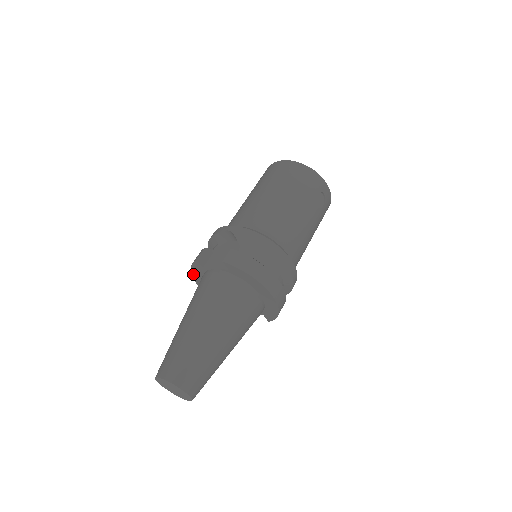
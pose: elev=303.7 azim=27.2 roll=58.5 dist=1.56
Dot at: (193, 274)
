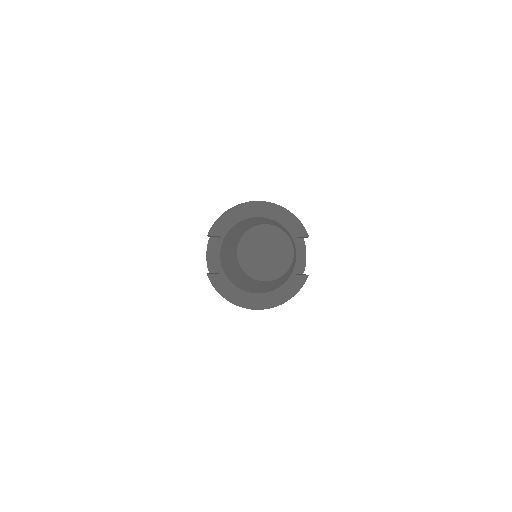
Dot at: (232, 301)
